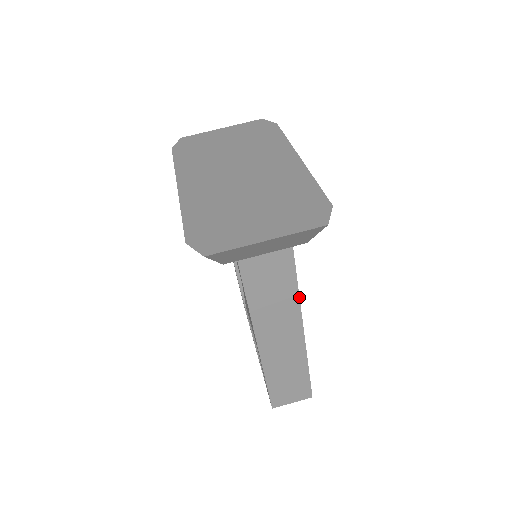
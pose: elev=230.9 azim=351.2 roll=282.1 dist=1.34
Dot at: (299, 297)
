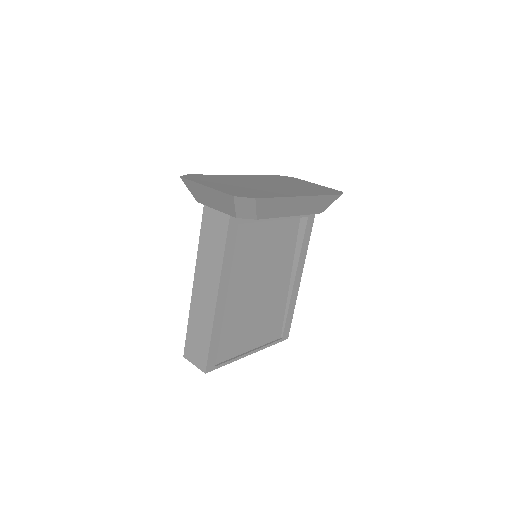
Dot at: (223, 262)
